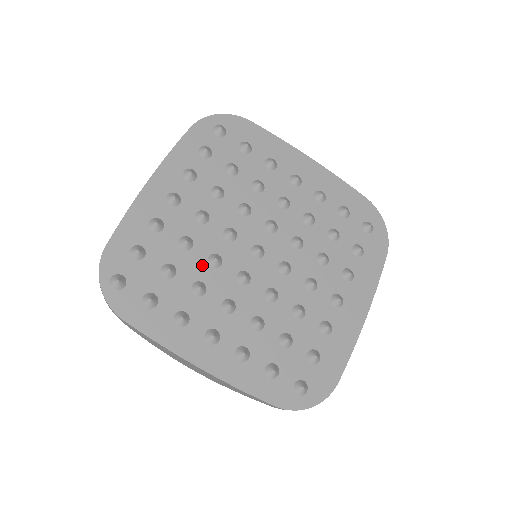
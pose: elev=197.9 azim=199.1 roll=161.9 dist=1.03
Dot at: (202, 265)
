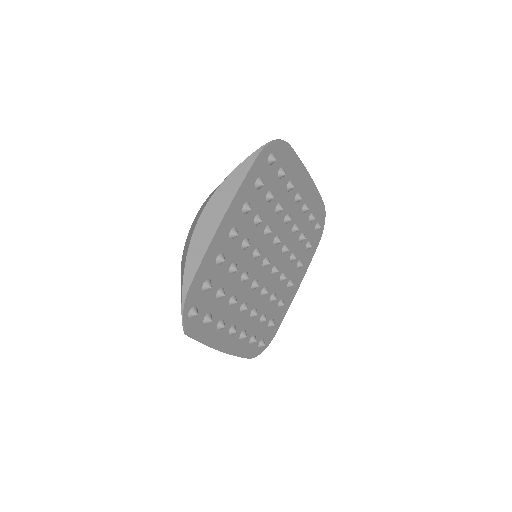
Dot at: (237, 282)
